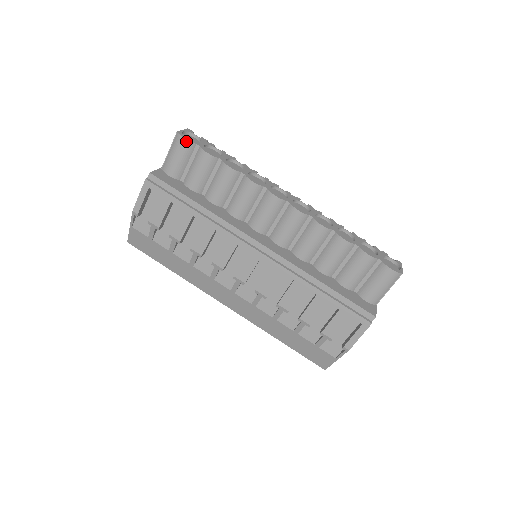
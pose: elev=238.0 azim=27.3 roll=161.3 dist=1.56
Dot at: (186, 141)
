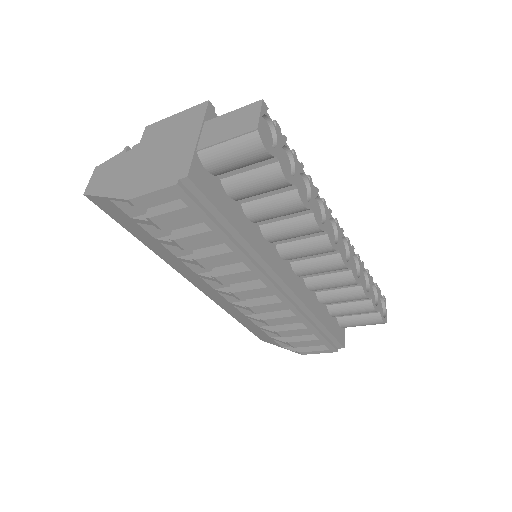
Dot at: (266, 152)
